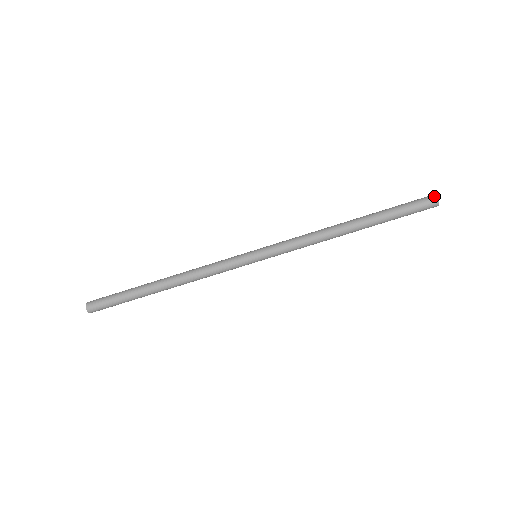
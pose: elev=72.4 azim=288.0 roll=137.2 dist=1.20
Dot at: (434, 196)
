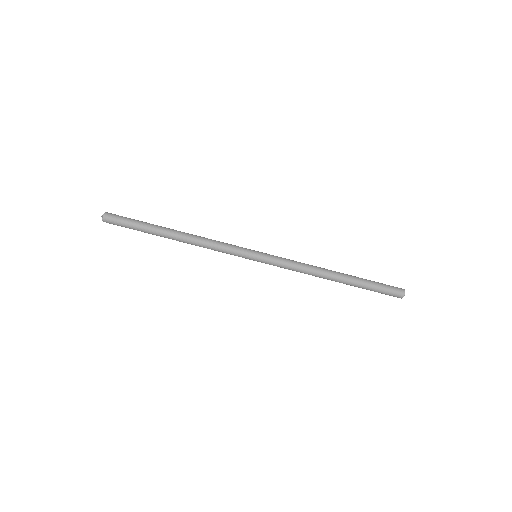
Dot at: (403, 291)
